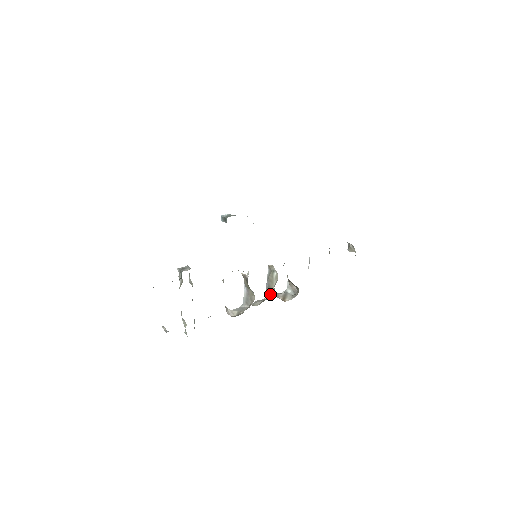
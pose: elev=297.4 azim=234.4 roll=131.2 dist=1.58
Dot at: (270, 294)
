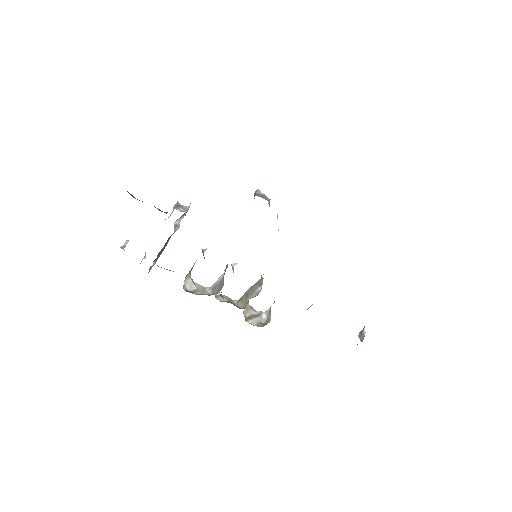
Dot at: (242, 302)
